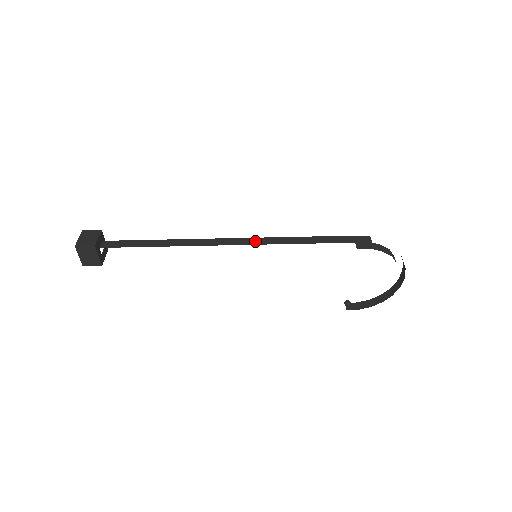
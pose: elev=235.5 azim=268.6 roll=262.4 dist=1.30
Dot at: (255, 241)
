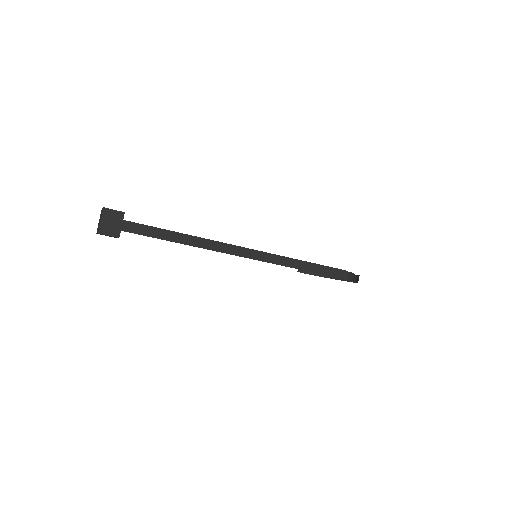
Dot at: (263, 257)
